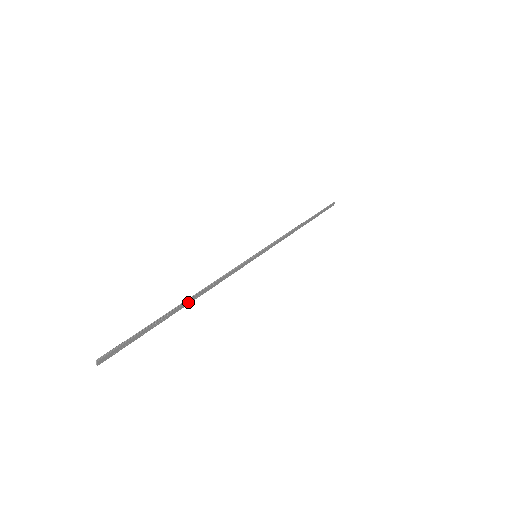
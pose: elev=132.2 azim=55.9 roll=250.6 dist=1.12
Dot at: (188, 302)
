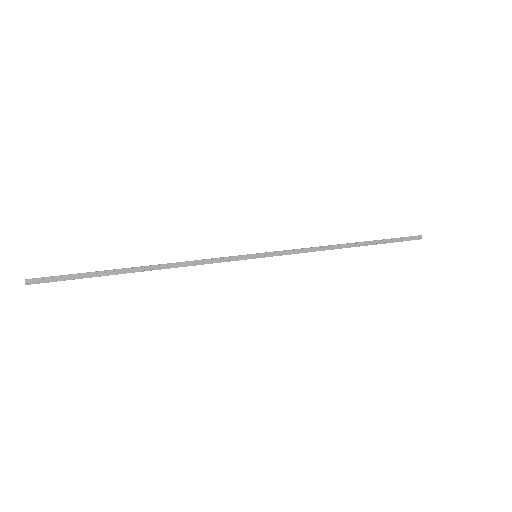
Dot at: (144, 269)
